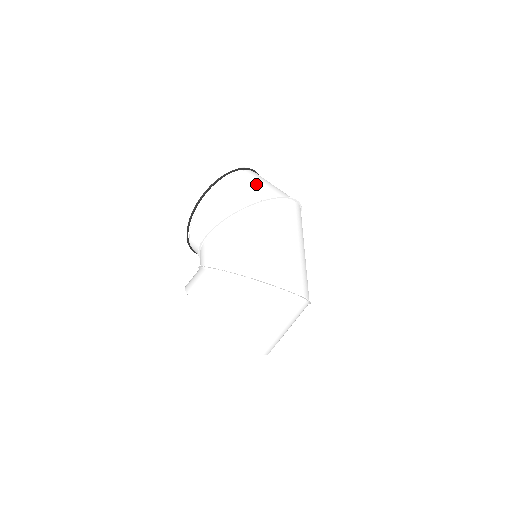
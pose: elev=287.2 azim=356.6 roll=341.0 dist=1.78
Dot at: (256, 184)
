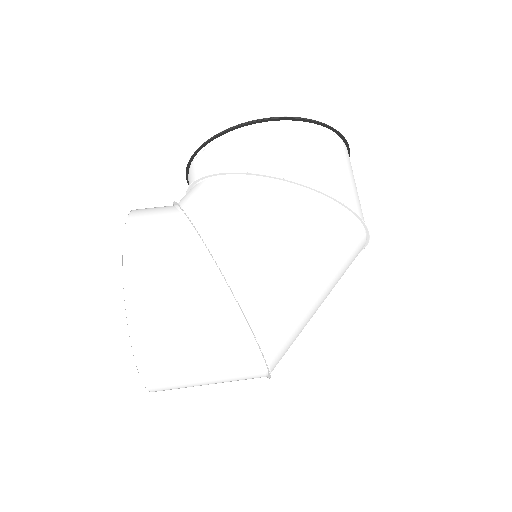
Dot at: (345, 172)
